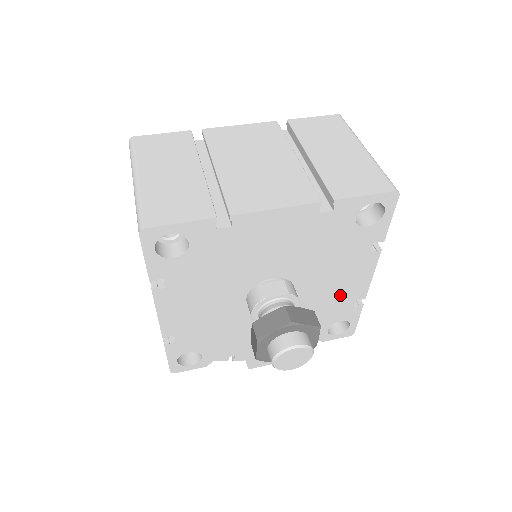
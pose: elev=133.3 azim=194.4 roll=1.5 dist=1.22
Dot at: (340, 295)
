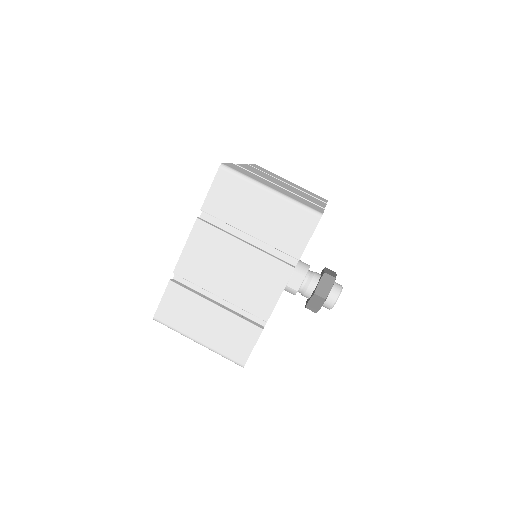
Dot at: occluded
